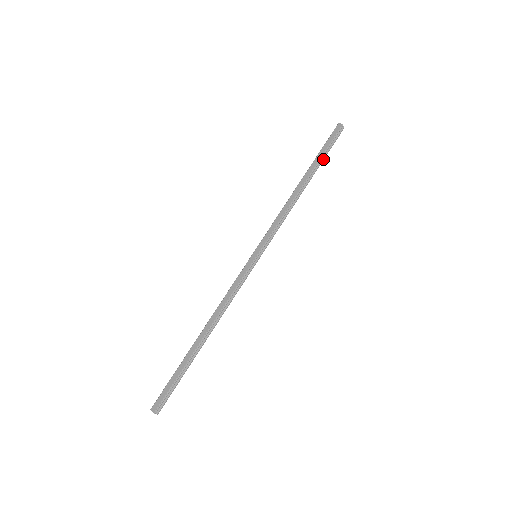
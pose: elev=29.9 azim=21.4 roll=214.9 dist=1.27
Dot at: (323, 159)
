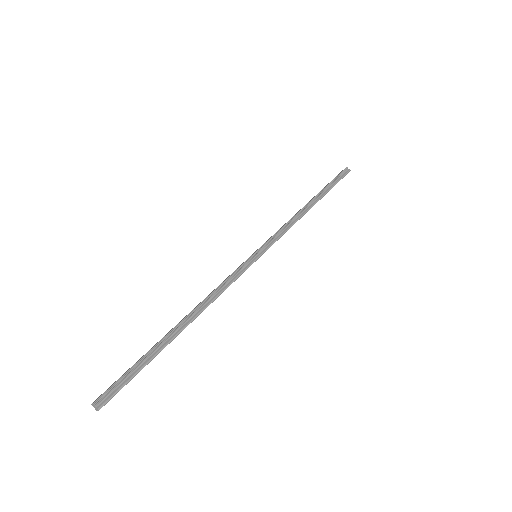
Dot at: (330, 188)
